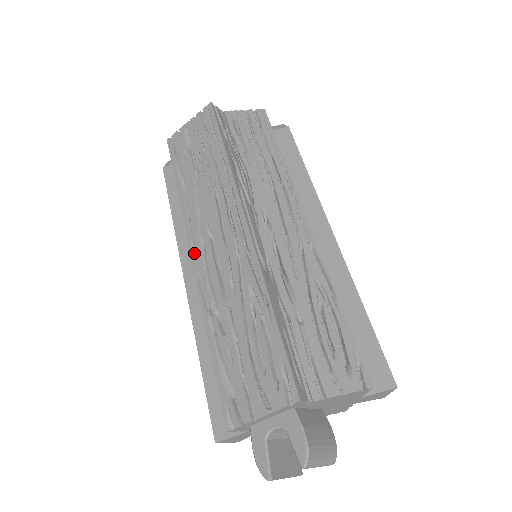
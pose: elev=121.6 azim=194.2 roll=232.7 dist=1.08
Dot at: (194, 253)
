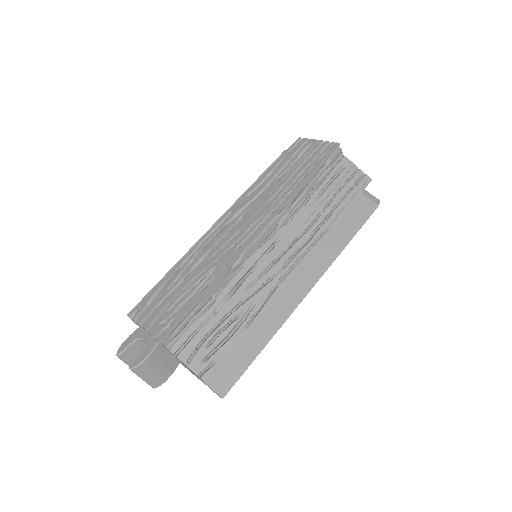
Dot at: (225, 218)
